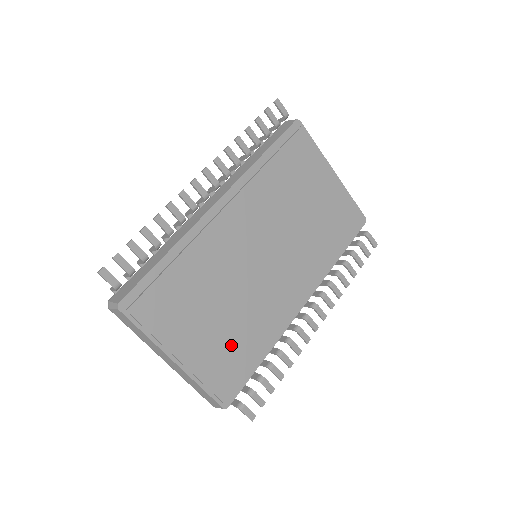
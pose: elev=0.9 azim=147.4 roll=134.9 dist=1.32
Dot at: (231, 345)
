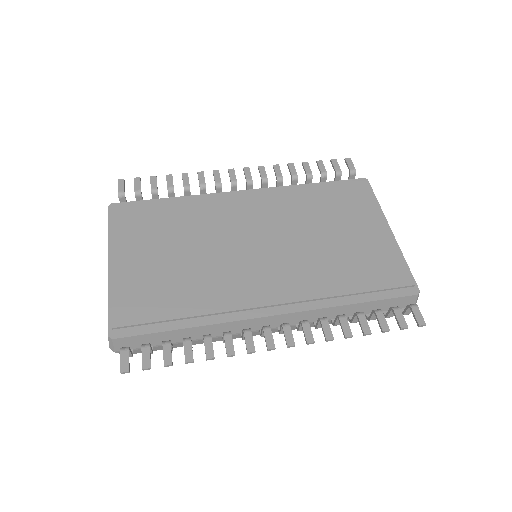
Dot at: (164, 287)
